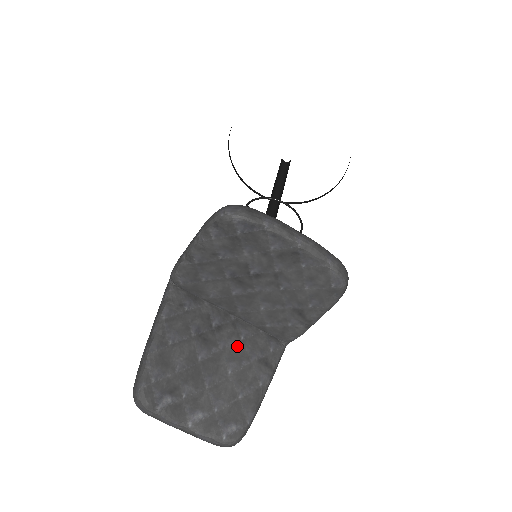
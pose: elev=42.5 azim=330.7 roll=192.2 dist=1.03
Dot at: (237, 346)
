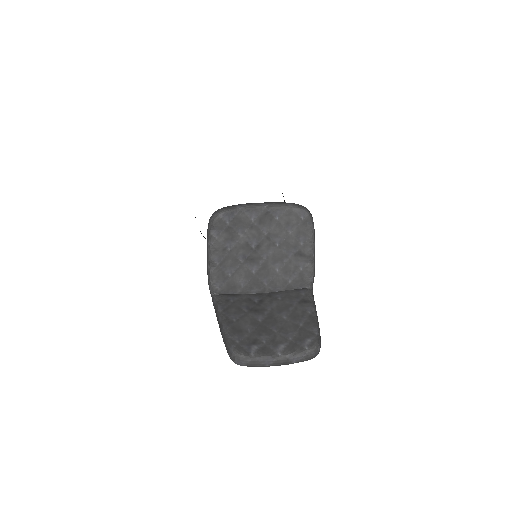
Dot at: (279, 304)
